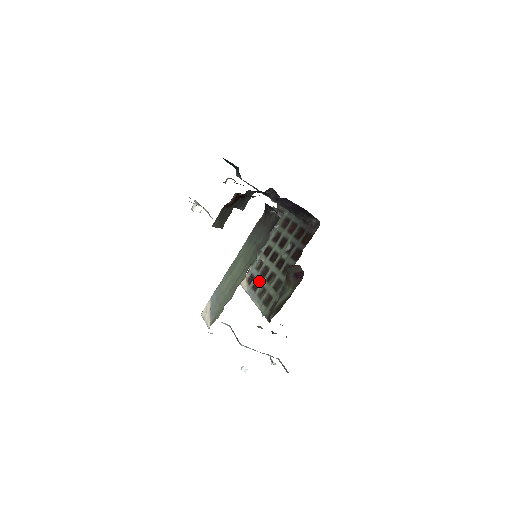
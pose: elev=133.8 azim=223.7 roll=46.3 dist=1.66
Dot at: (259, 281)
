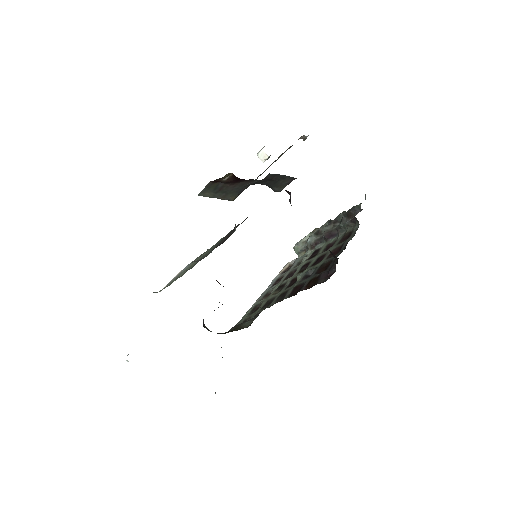
Dot at: (281, 279)
